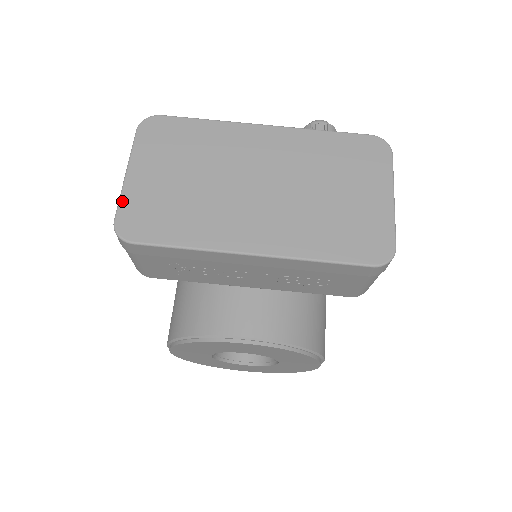
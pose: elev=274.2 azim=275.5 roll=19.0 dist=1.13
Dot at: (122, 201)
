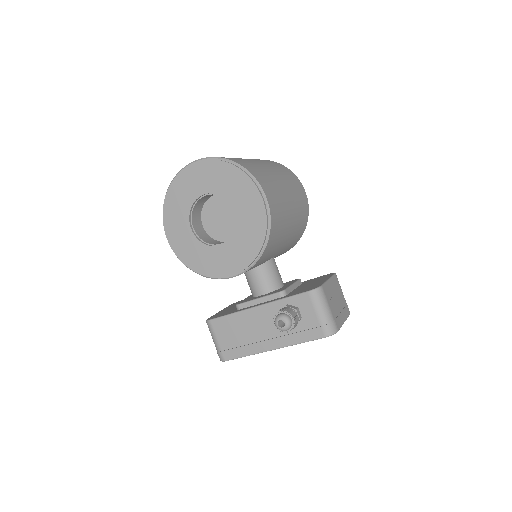
Dot at: occluded
